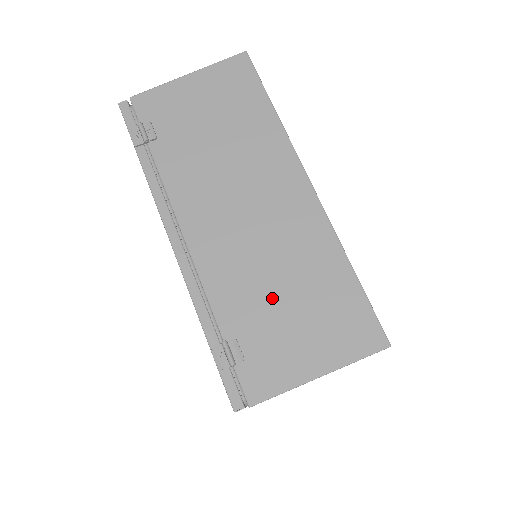
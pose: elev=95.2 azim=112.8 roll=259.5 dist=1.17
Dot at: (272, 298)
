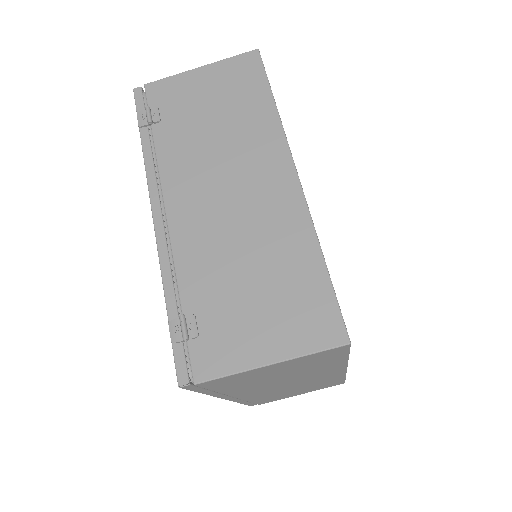
Dot at: (237, 279)
